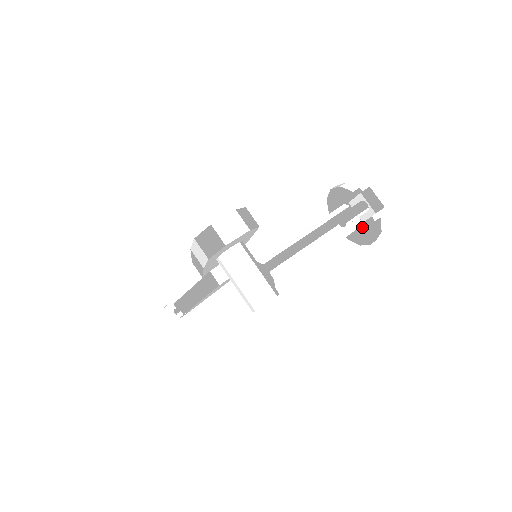
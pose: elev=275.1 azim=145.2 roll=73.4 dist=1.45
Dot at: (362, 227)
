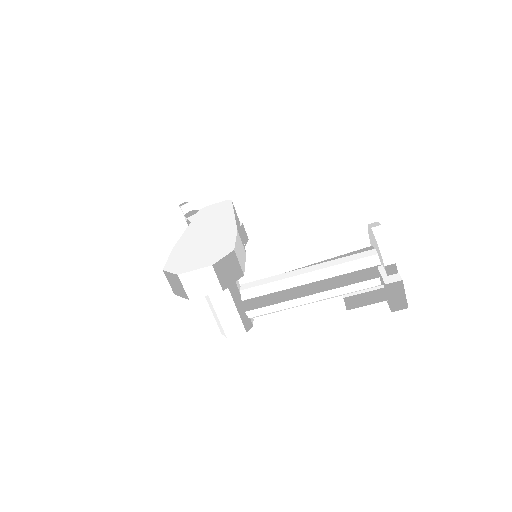
Dot at: occluded
